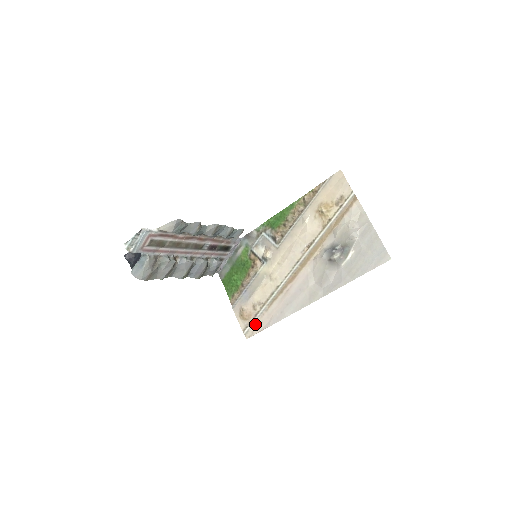
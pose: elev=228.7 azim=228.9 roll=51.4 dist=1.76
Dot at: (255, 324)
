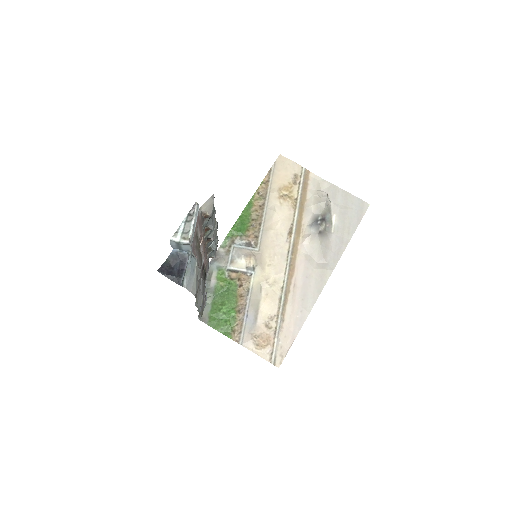
Dot at: (279, 344)
